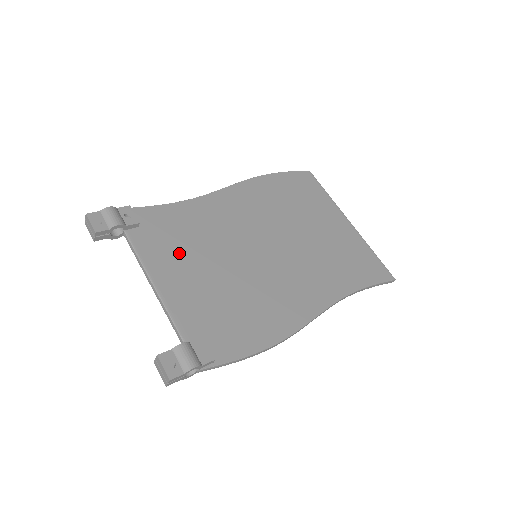
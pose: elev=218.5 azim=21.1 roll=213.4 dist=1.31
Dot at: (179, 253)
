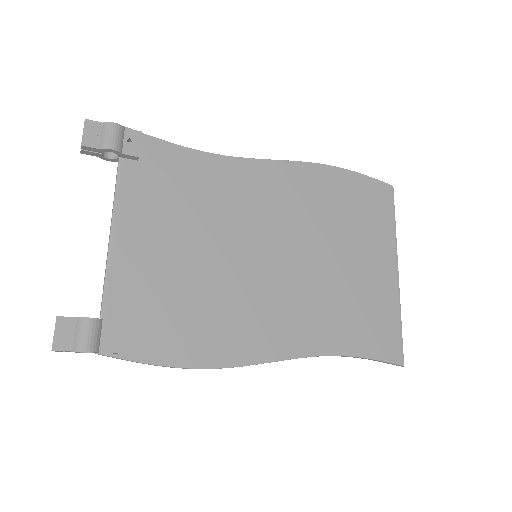
Dot at: (164, 212)
